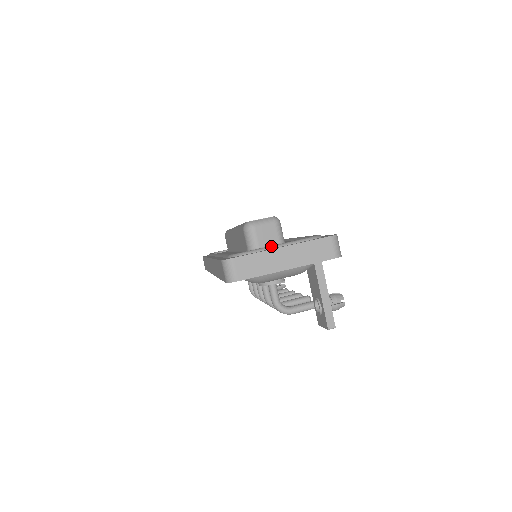
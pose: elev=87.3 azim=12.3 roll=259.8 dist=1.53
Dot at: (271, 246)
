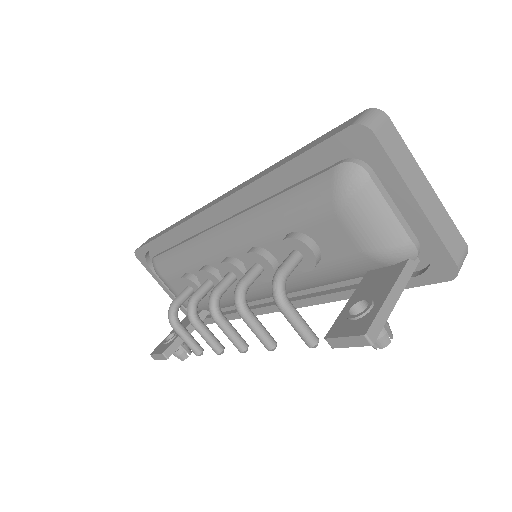
Dot at: occluded
